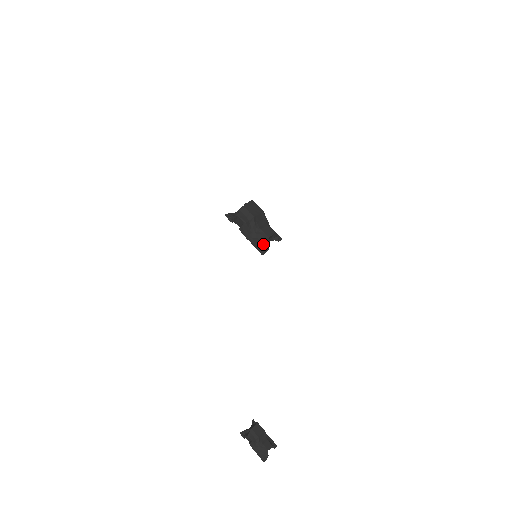
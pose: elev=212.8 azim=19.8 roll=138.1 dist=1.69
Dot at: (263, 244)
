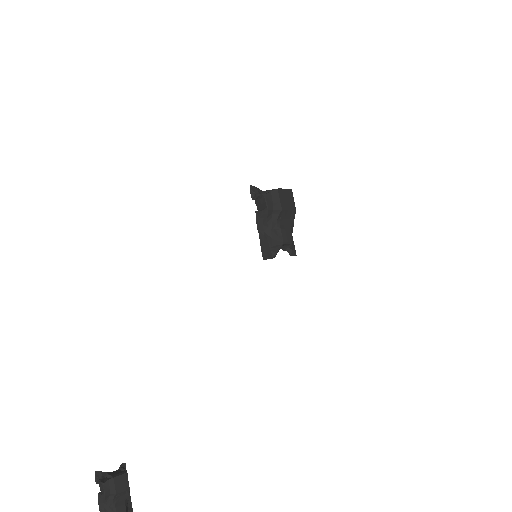
Dot at: (272, 247)
